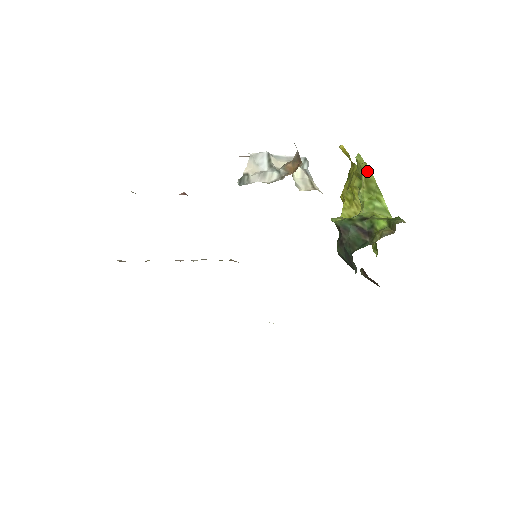
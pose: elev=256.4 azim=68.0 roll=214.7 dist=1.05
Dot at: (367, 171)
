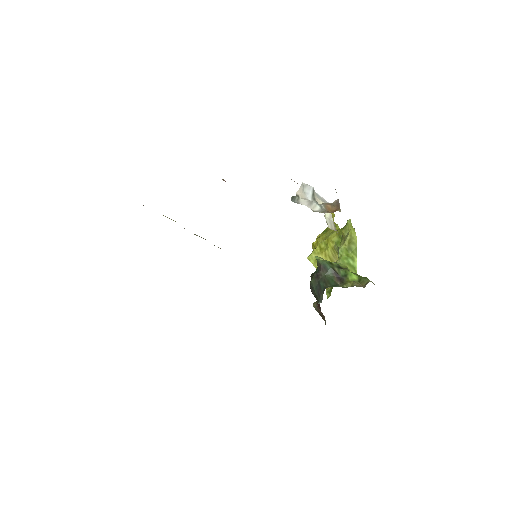
Dot at: (353, 235)
